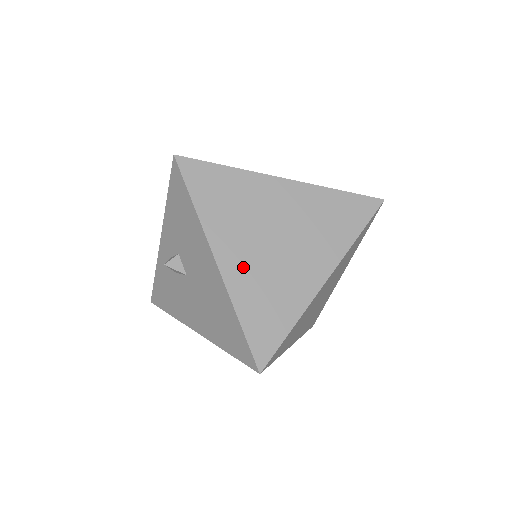
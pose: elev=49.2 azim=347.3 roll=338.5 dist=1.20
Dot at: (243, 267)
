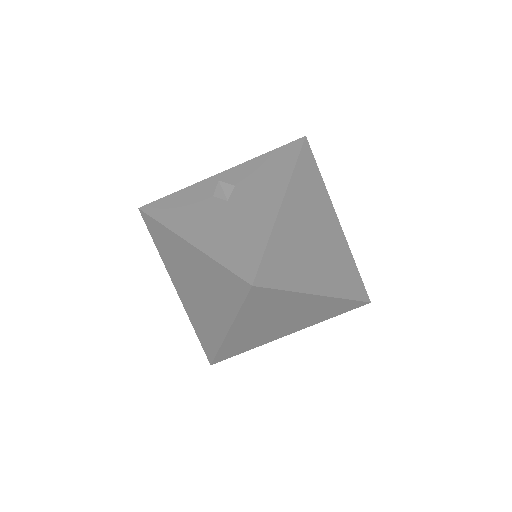
Dot at: (292, 224)
